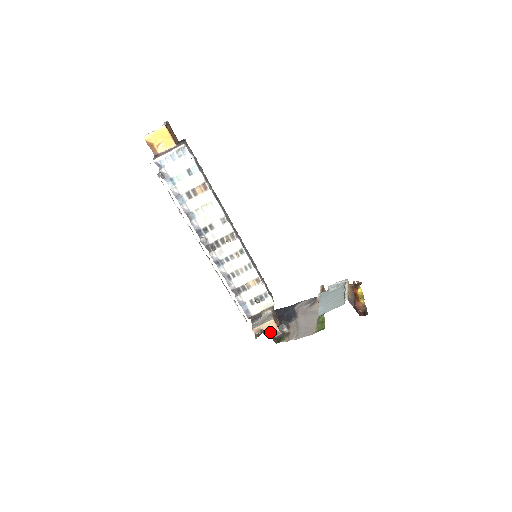
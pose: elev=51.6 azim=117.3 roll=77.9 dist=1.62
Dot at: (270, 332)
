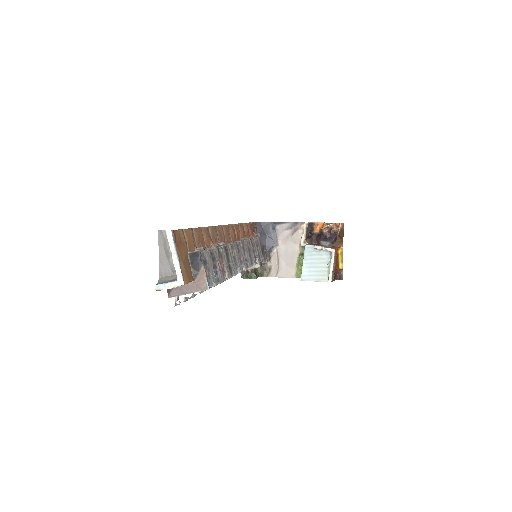
Dot at: occluded
